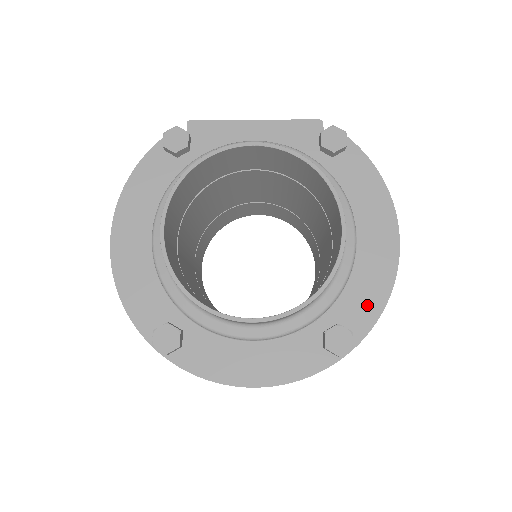
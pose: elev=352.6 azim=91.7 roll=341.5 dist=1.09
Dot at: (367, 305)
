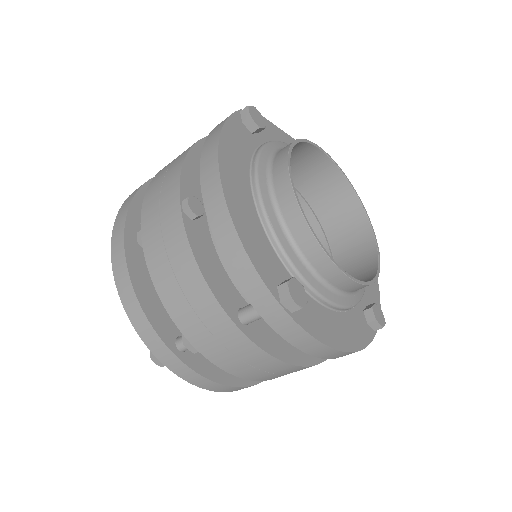
Dot at: (374, 295)
